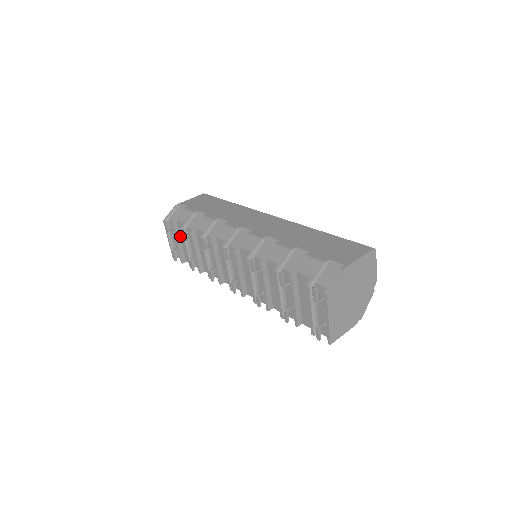
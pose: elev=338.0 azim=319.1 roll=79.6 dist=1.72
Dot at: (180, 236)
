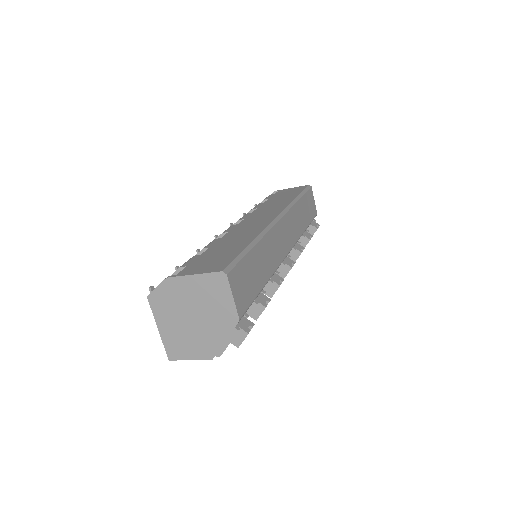
Dot at: occluded
